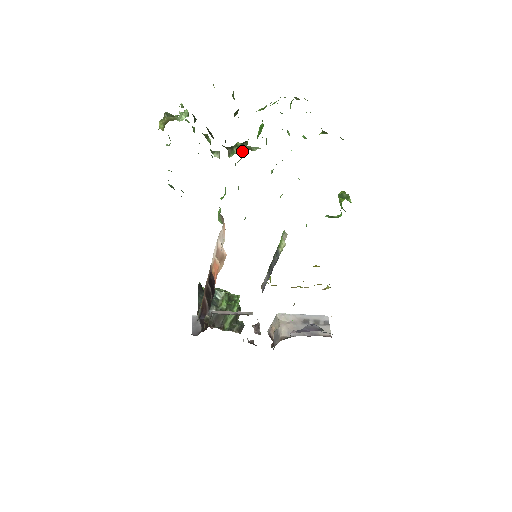
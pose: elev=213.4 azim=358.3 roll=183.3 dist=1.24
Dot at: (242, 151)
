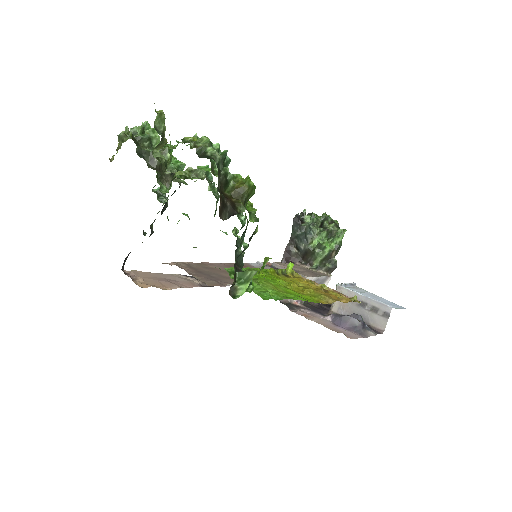
Dot at: (168, 192)
